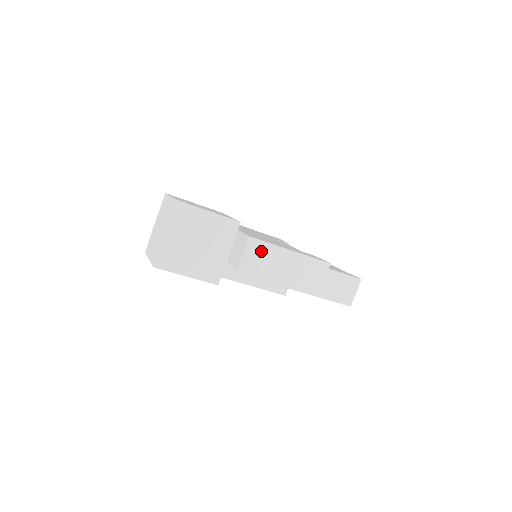
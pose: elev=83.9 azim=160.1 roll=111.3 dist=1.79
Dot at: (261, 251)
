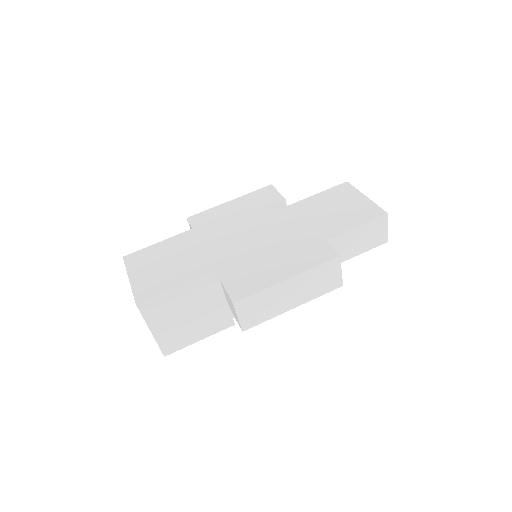
Dot at: (255, 303)
